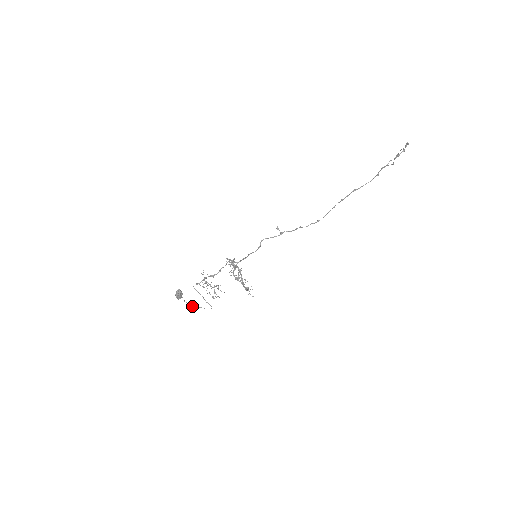
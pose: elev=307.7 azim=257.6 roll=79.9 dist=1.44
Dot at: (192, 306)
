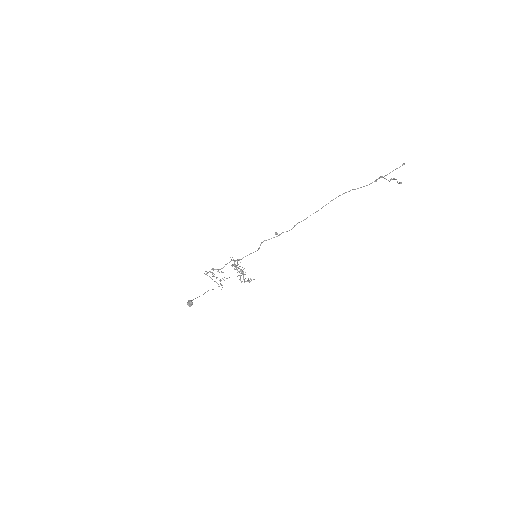
Dot at: occluded
